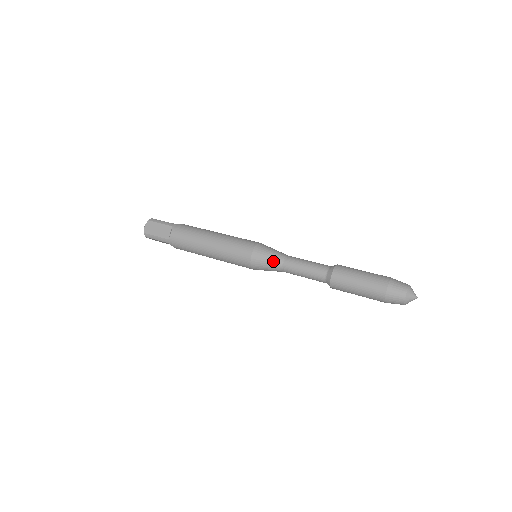
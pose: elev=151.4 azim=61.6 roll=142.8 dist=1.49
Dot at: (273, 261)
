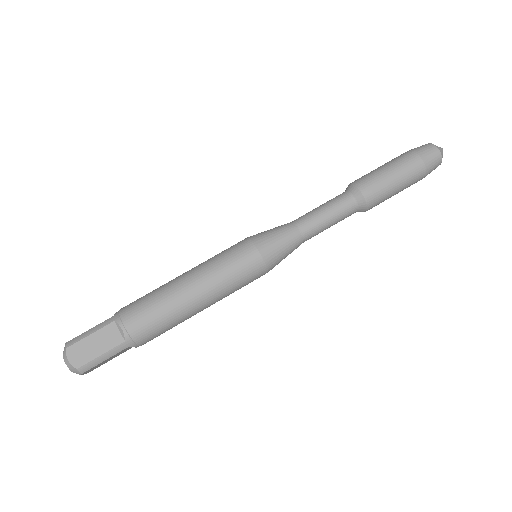
Dot at: (288, 238)
